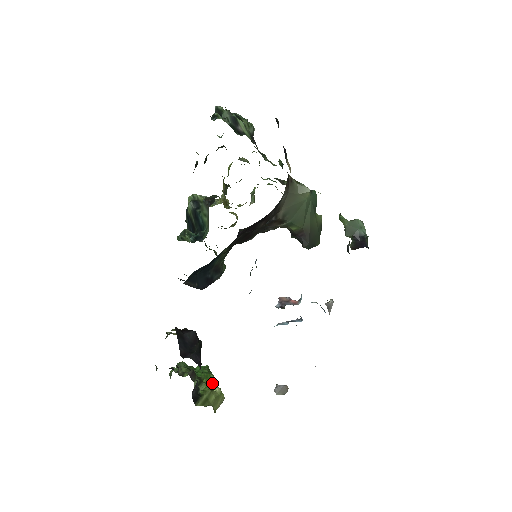
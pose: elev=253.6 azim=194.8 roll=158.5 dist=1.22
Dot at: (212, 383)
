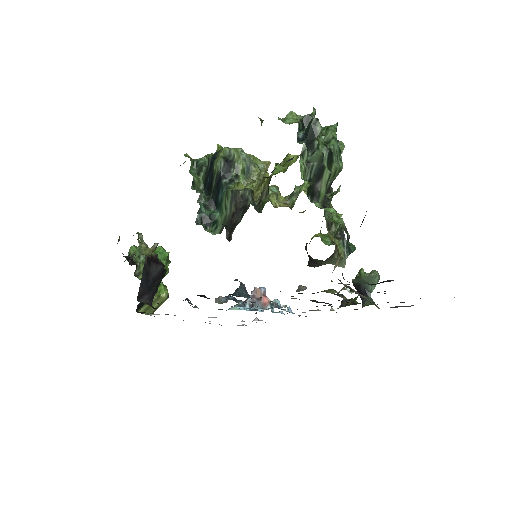
Dot at: (164, 276)
